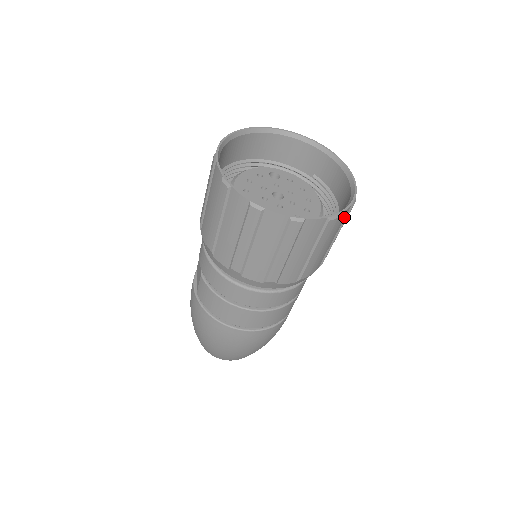
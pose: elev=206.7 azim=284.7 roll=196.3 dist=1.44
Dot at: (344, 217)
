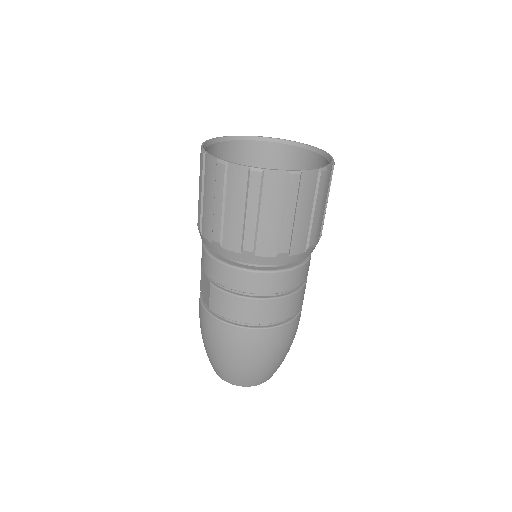
Dot at: (330, 176)
